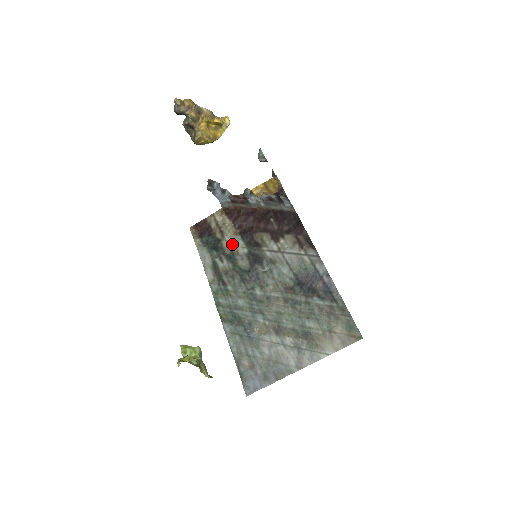
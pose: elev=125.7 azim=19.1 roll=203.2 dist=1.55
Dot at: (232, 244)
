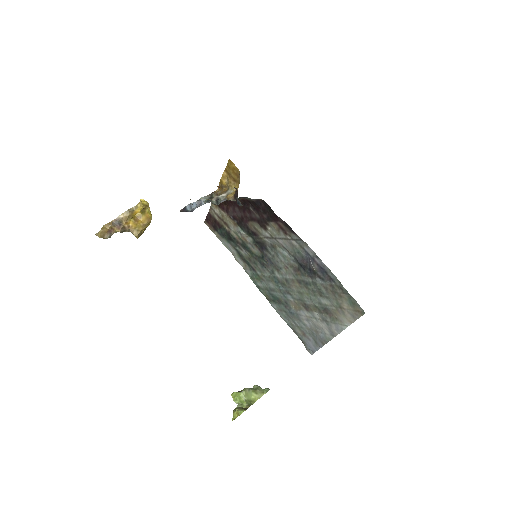
Dot at: (238, 234)
